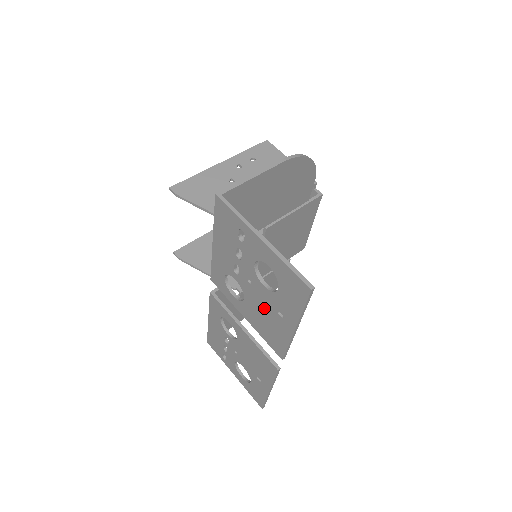
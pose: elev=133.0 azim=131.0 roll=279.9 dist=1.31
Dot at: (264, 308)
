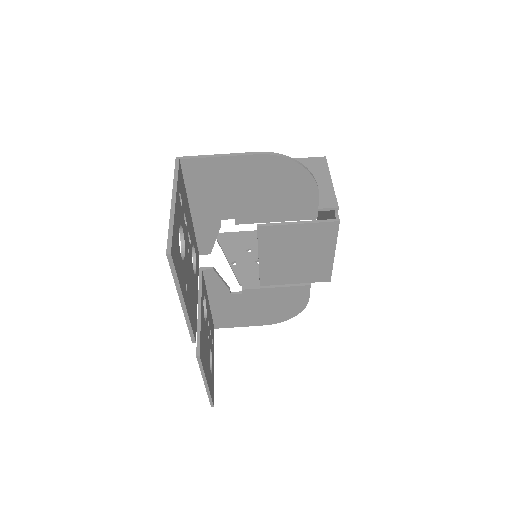
Dot at: occluded
